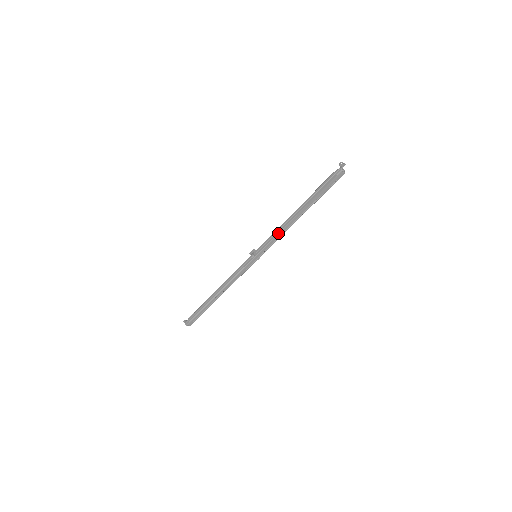
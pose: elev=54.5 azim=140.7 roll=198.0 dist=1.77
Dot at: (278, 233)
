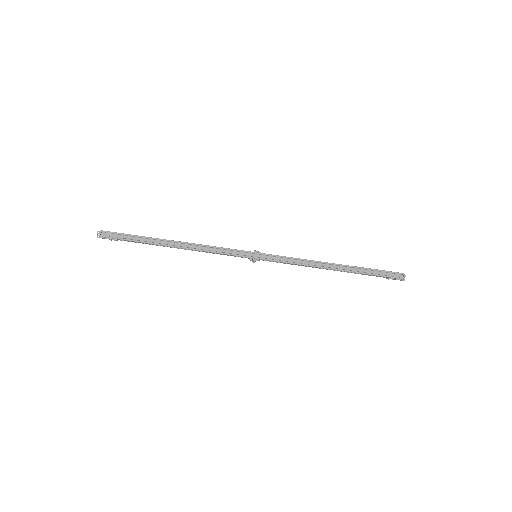
Dot at: occluded
